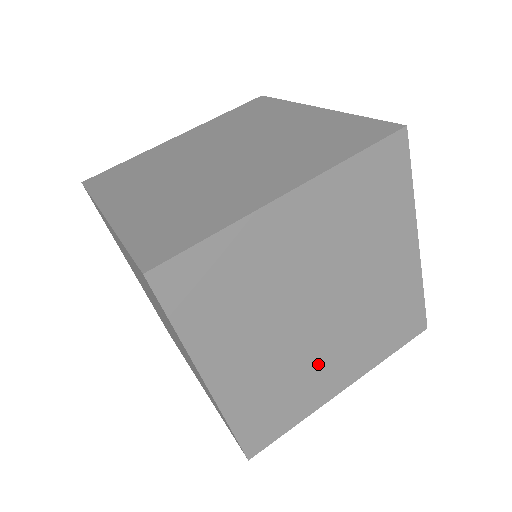
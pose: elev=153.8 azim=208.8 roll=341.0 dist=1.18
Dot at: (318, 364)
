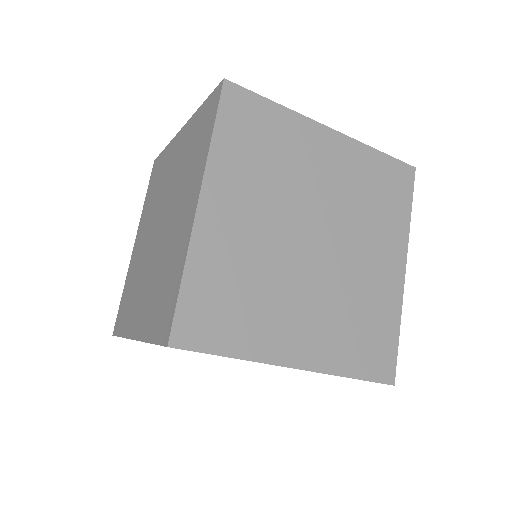
Dot at: occluded
